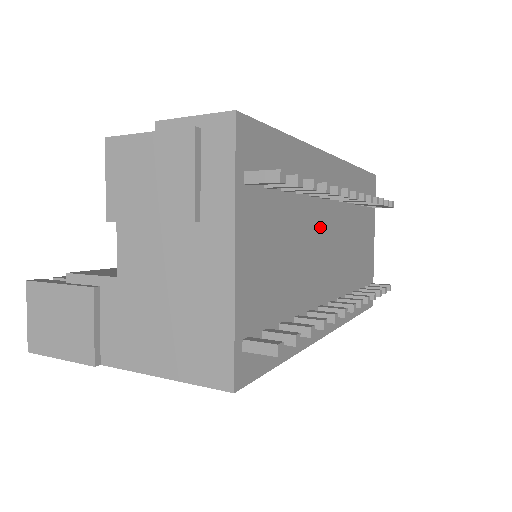
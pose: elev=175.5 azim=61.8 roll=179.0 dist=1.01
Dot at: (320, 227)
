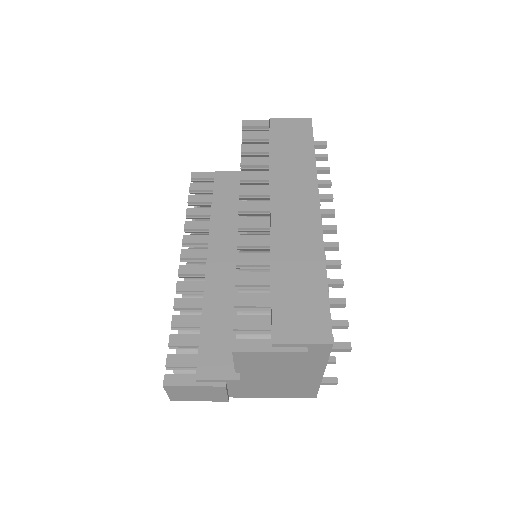
Dot at: occluded
